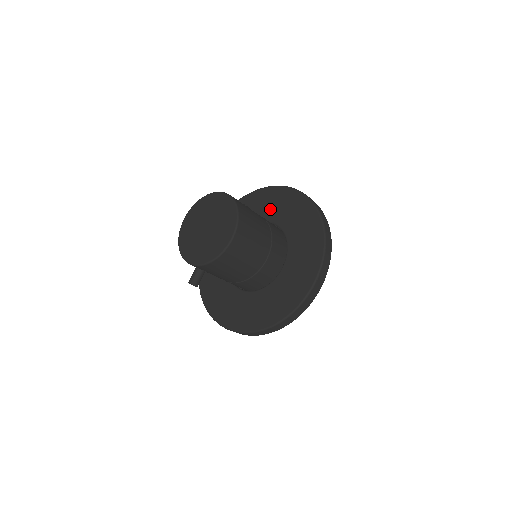
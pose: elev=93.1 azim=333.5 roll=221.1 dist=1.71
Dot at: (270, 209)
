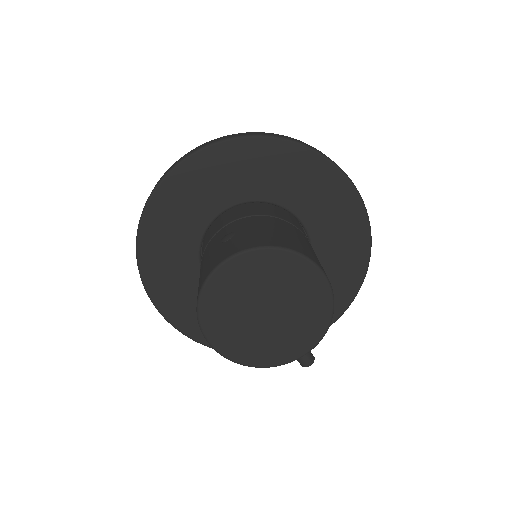
Dot at: (200, 203)
